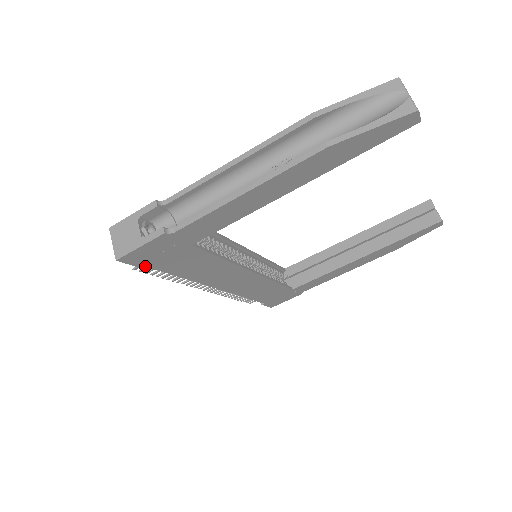
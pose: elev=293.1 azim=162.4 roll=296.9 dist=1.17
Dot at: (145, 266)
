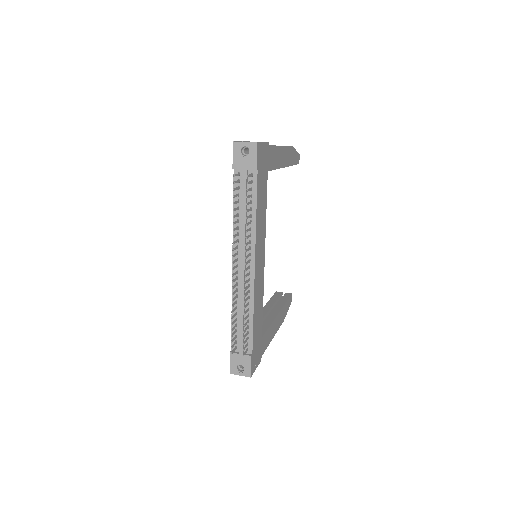
Dot at: (257, 169)
